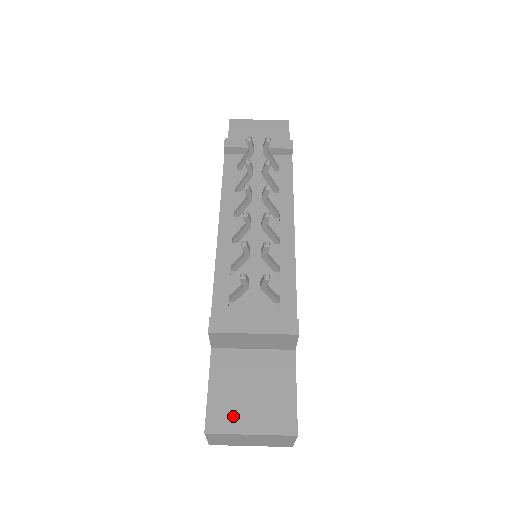
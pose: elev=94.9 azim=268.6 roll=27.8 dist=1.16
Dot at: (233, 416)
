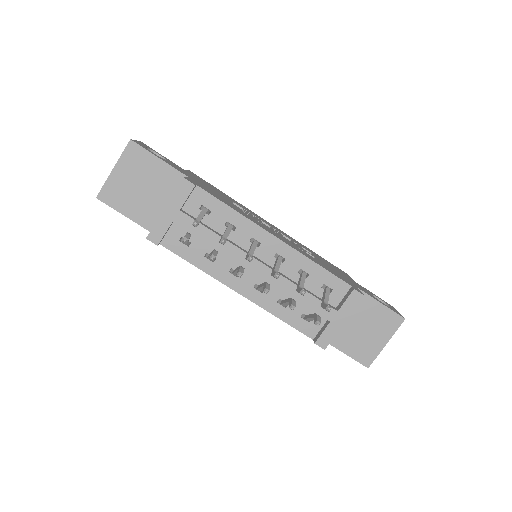
Dot at: (370, 348)
